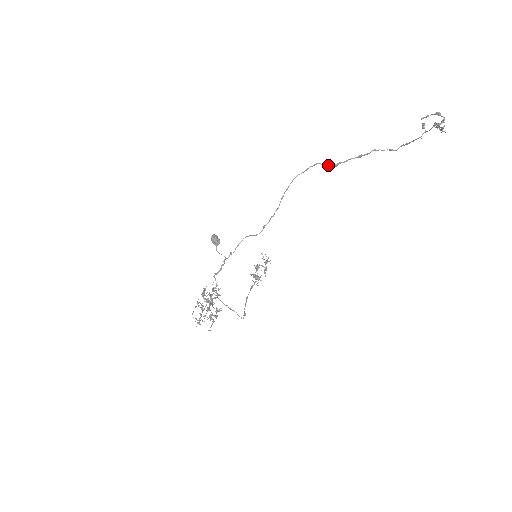
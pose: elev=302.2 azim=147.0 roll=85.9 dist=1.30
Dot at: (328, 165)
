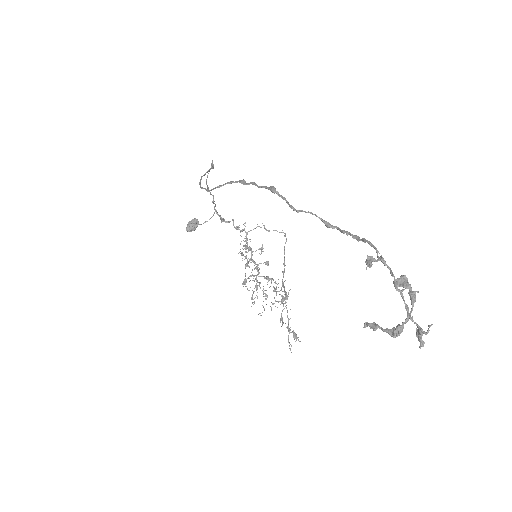
Dot at: occluded
